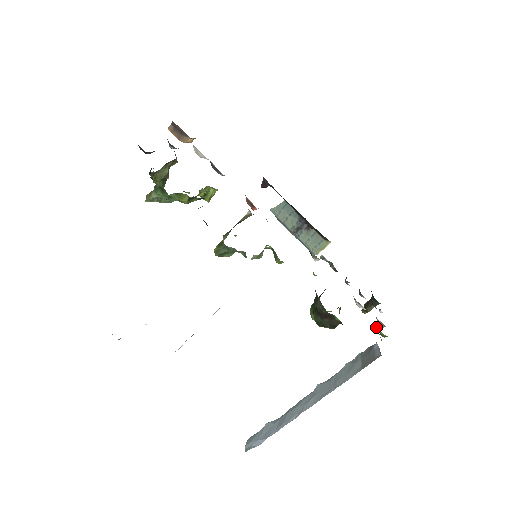
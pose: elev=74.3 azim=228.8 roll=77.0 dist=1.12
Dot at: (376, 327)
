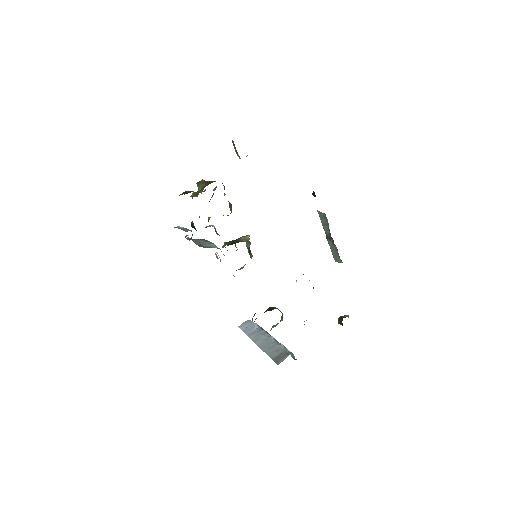
Dot at: occluded
